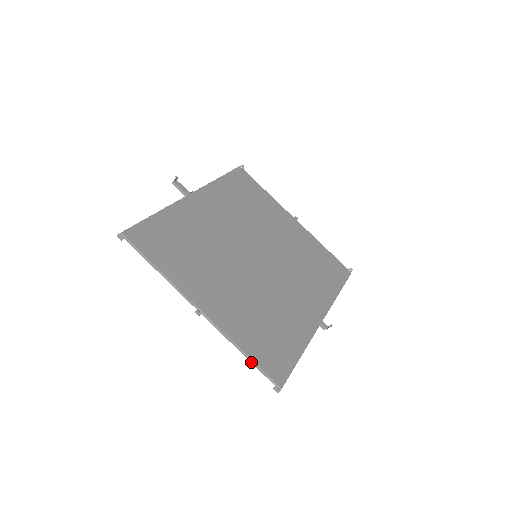
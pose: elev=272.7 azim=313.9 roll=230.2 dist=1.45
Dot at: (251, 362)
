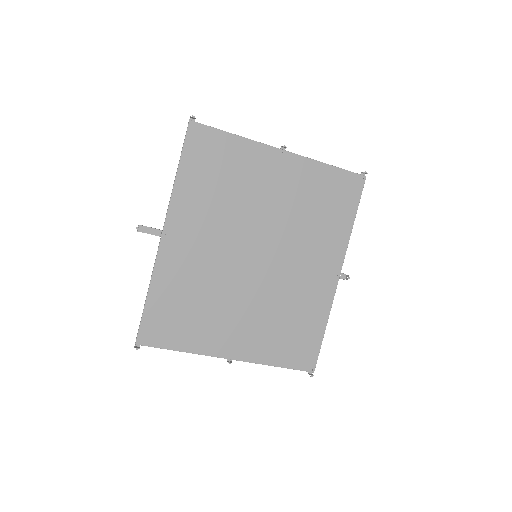
Dot at: occluded
